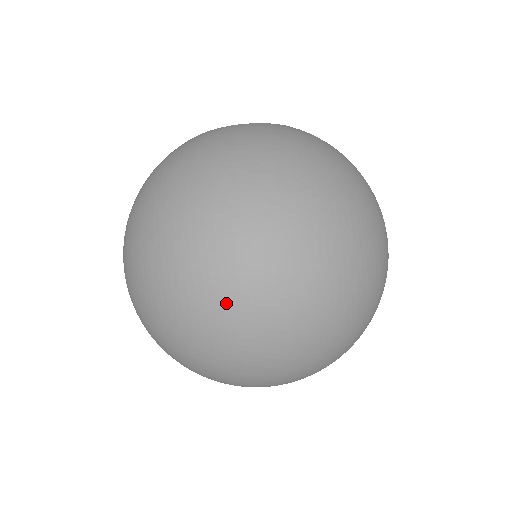
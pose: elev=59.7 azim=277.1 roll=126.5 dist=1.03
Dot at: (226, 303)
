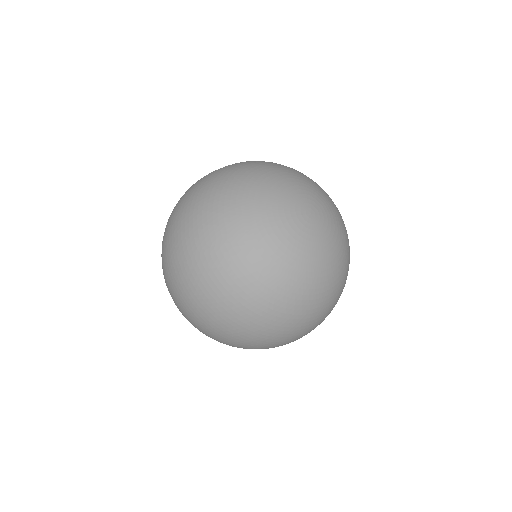
Dot at: (186, 310)
